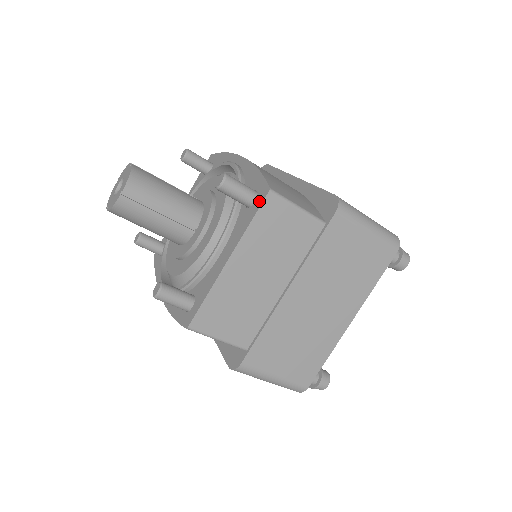
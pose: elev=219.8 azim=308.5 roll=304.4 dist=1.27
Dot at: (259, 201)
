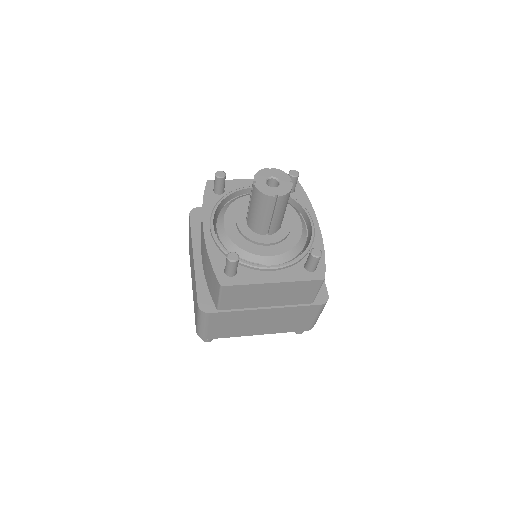
Dot at: (315, 276)
